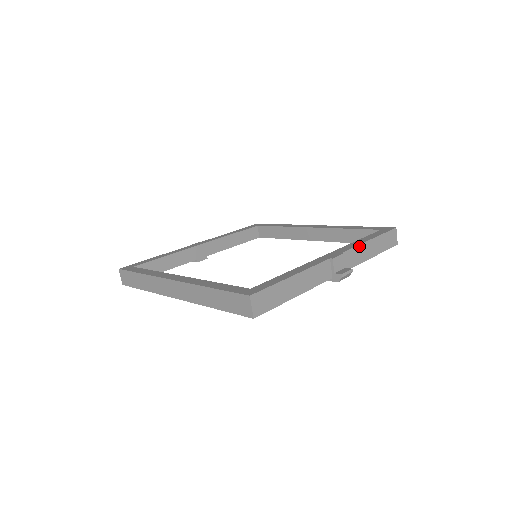
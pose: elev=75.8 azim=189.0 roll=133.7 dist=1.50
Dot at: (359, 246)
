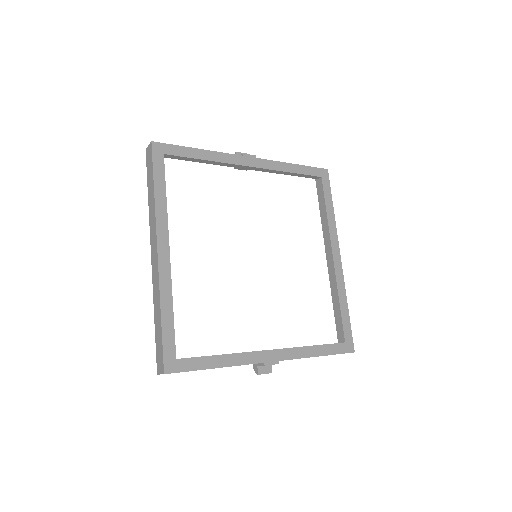
Dot at: occluded
